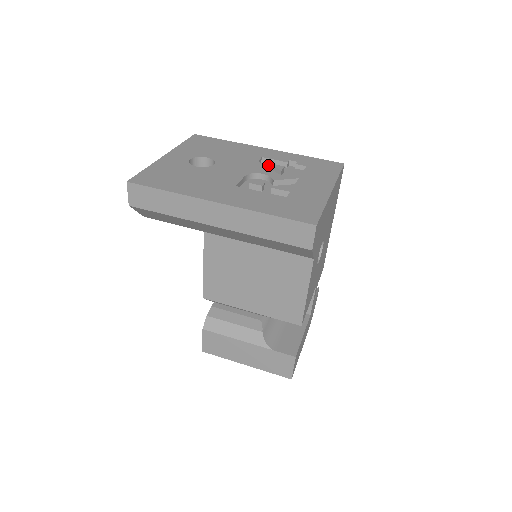
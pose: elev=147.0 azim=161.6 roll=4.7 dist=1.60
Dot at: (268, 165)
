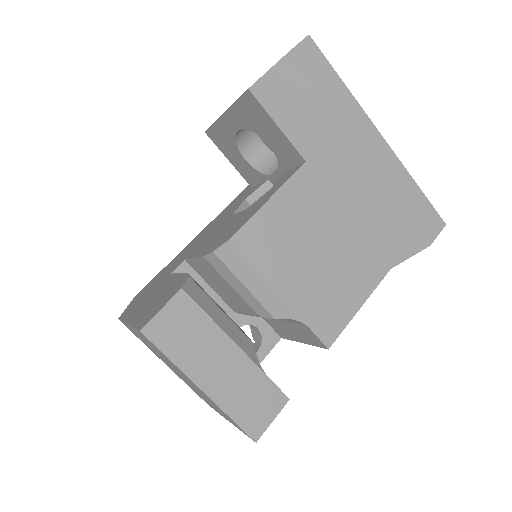
Dot at: occluded
